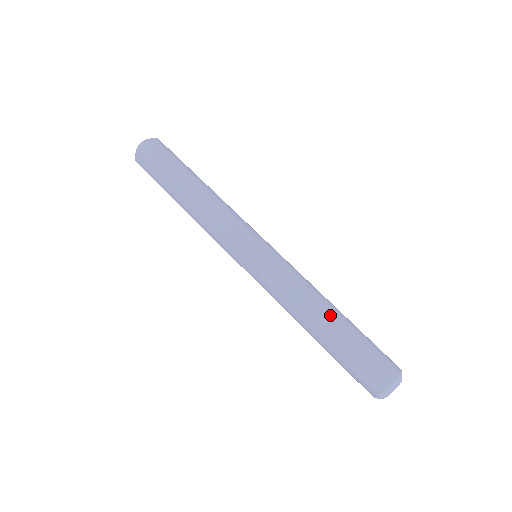
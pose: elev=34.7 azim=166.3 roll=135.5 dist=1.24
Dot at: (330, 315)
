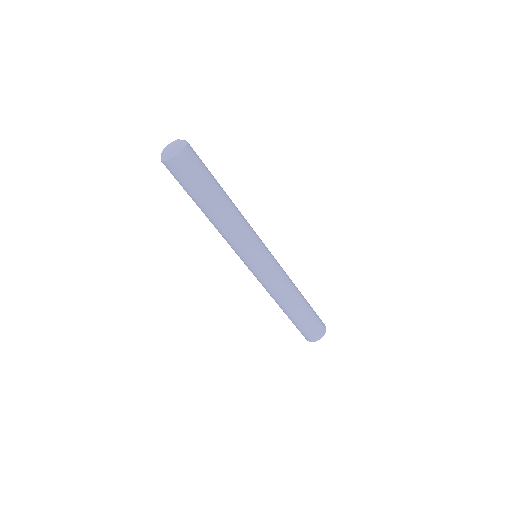
Dot at: (302, 297)
